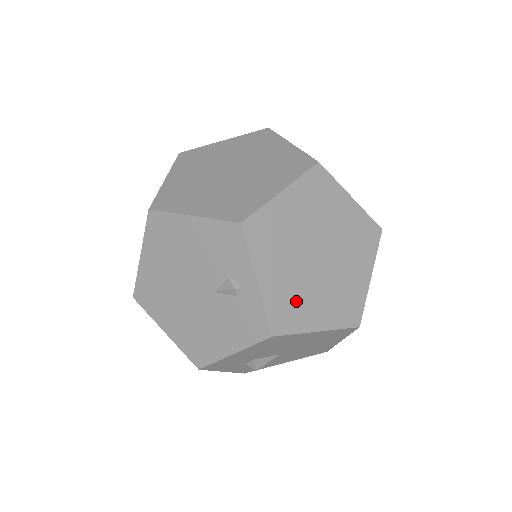
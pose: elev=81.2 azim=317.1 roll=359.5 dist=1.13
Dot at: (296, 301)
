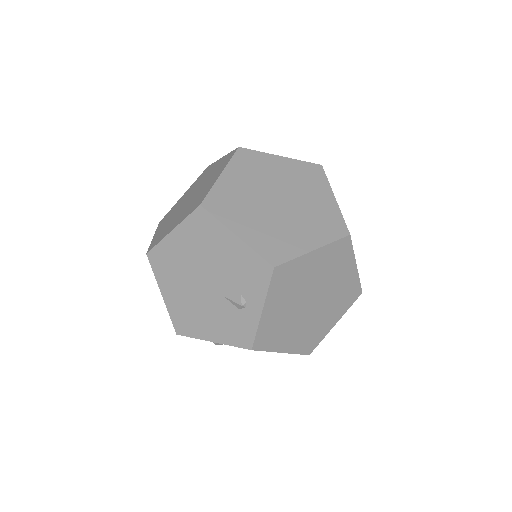
Dot at: (280, 330)
